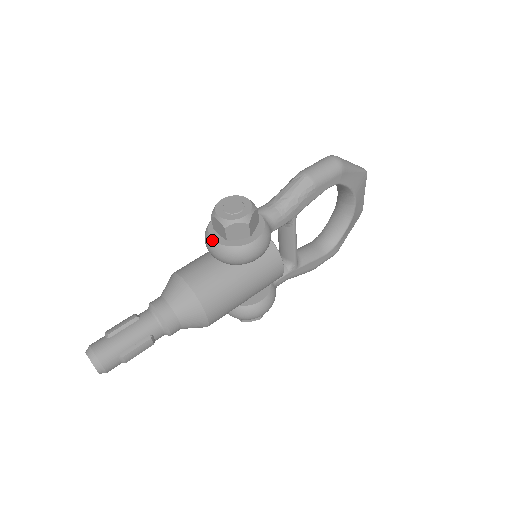
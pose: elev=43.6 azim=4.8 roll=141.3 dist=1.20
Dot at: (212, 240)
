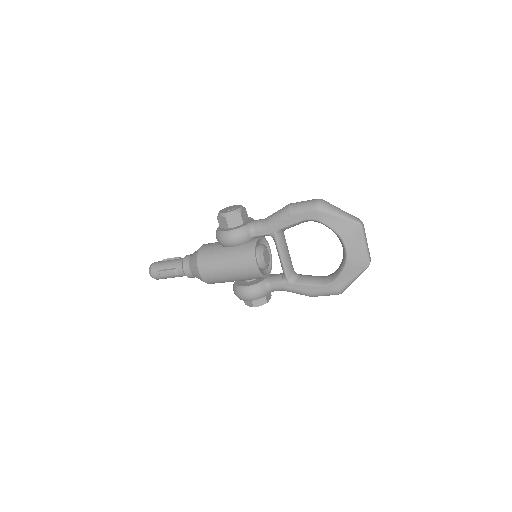
Dot at: (219, 227)
